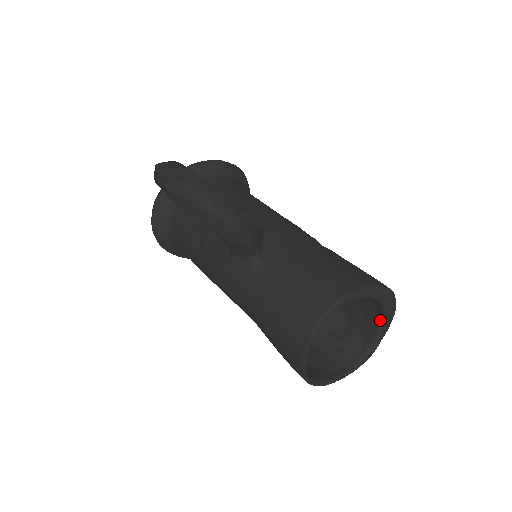
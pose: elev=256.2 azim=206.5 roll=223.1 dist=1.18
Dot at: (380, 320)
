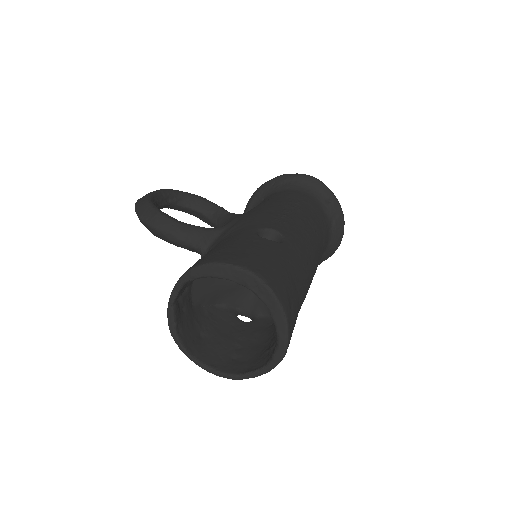
Dot at: (268, 307)
